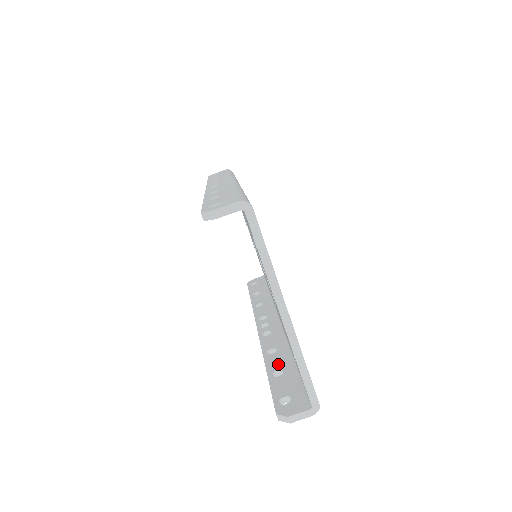
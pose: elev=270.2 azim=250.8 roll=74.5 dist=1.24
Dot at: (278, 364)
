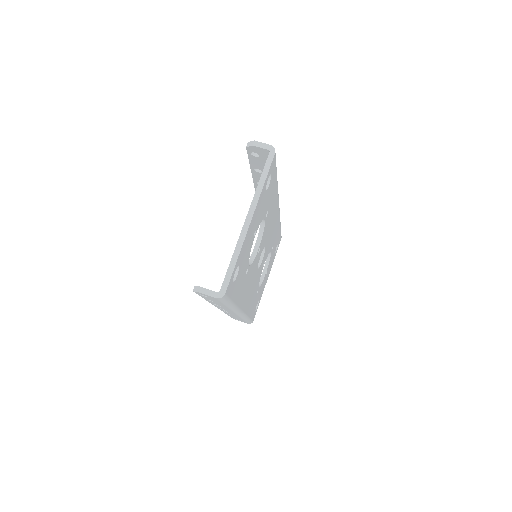
Dot at: occluded
